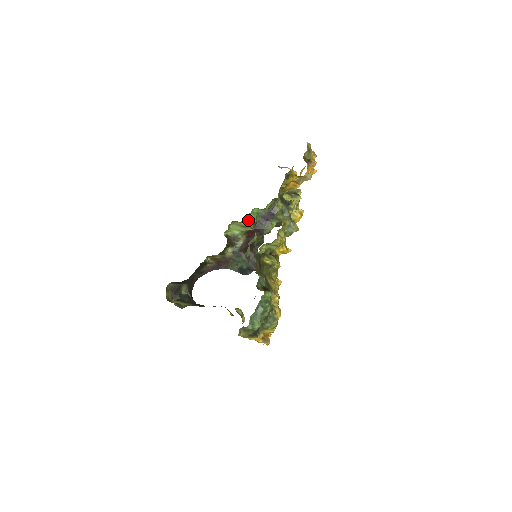
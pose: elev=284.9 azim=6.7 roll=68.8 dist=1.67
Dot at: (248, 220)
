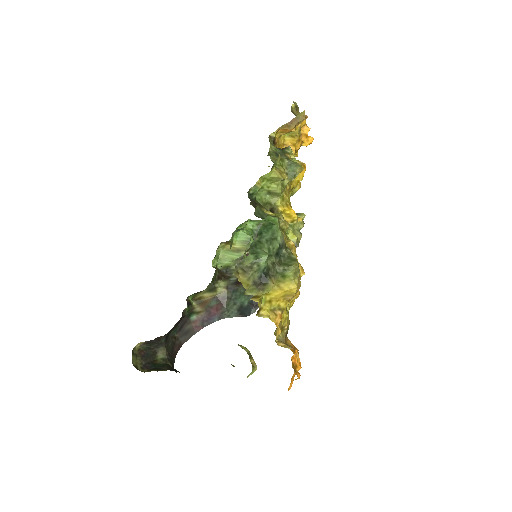
Dot at: (241, 238)
